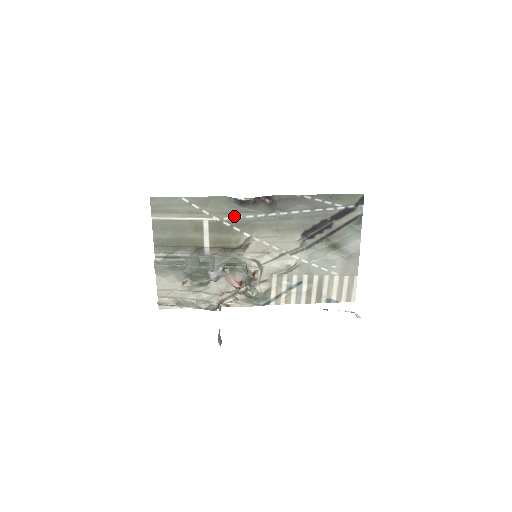
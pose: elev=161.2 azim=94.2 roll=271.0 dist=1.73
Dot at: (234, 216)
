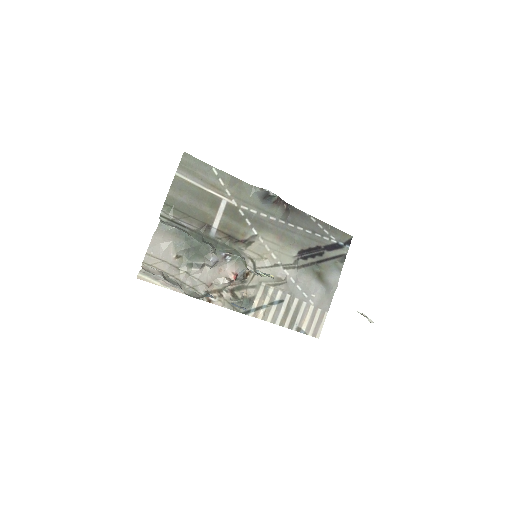
Dot at: (250, 208)
